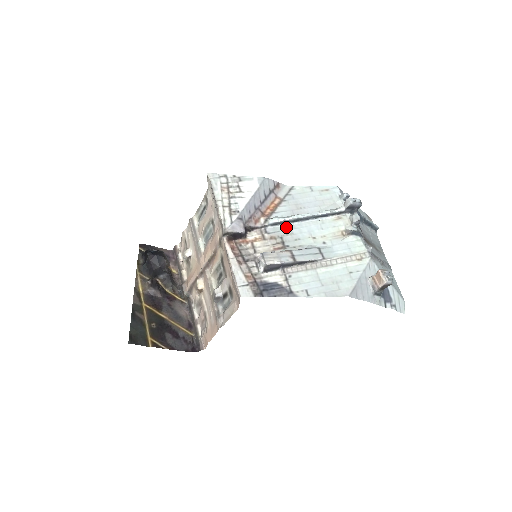
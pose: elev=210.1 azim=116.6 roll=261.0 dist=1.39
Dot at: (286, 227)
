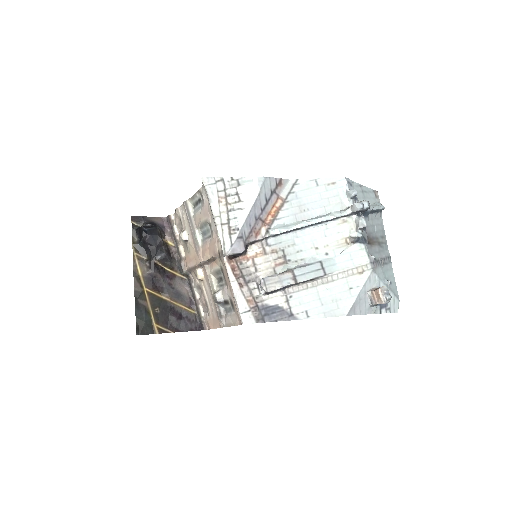
Dot at: (288, 236)
